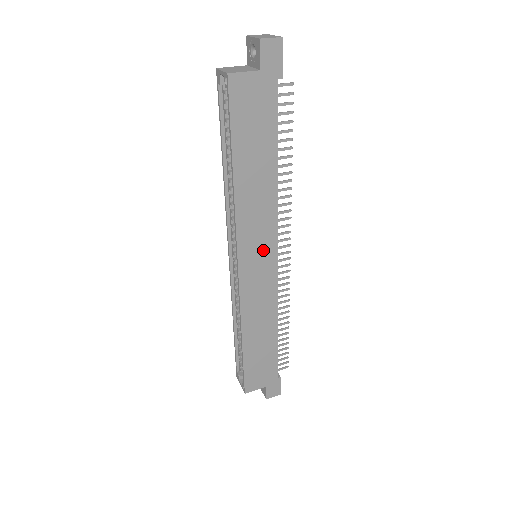
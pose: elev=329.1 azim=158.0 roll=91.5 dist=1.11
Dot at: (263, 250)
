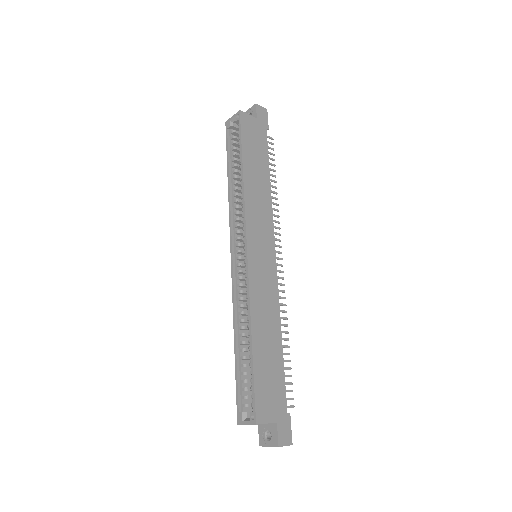
Dot at: (265, 242)
